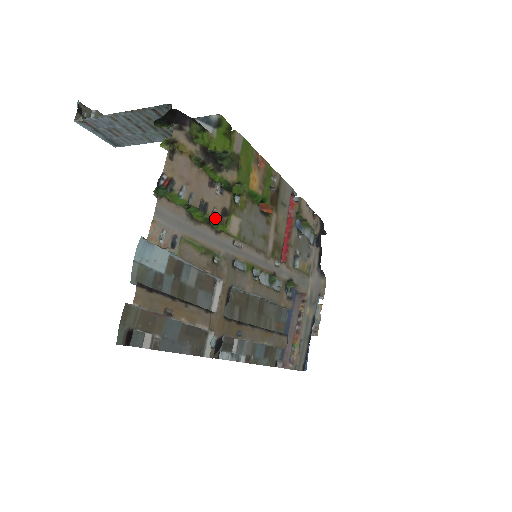
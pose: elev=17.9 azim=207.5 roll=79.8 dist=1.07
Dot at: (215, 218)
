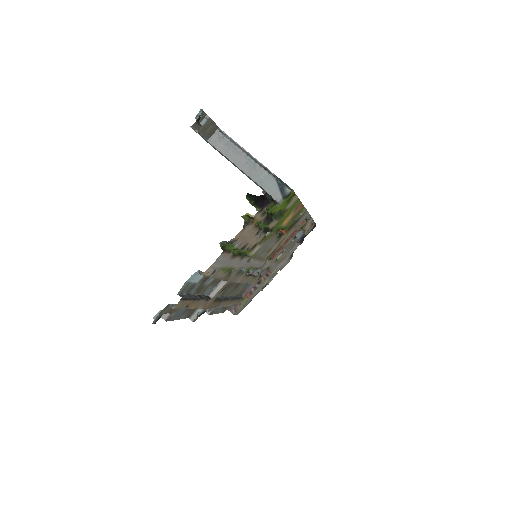
Dot at: occluded
